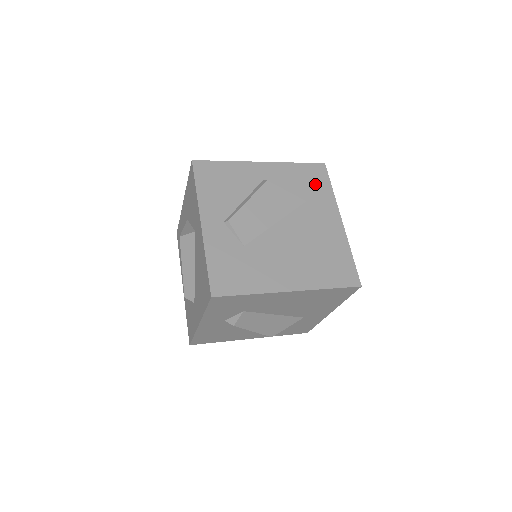
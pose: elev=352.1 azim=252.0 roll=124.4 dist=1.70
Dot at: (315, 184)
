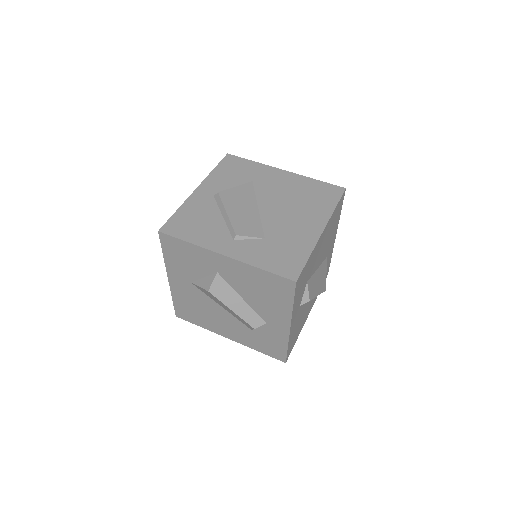
Dot at: (241, 168)
